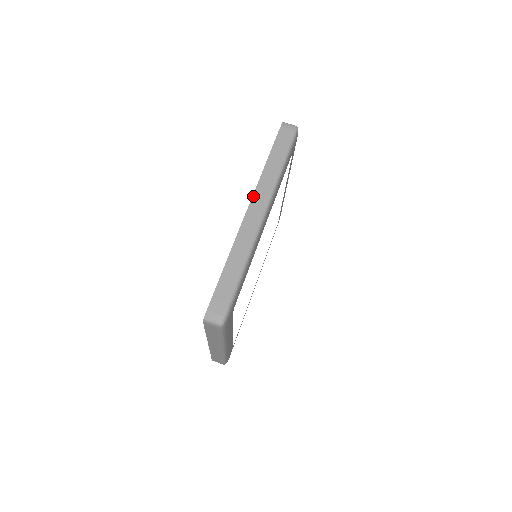
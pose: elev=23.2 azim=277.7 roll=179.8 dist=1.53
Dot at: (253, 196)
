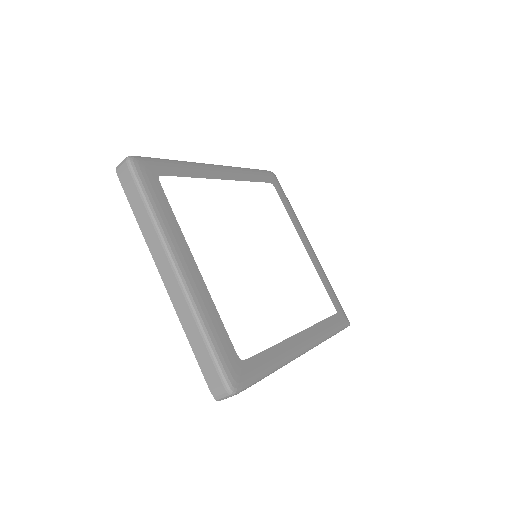
Dot at: occluded
